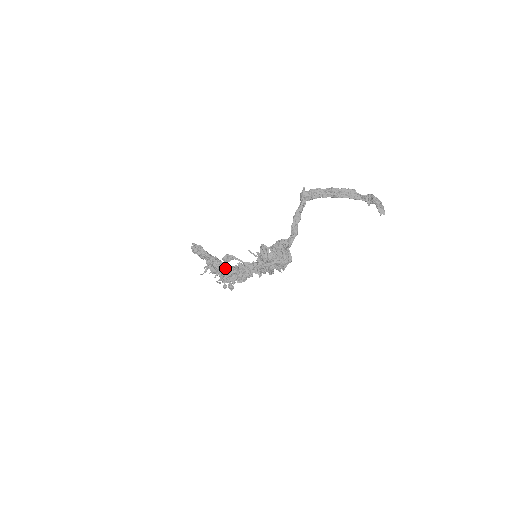
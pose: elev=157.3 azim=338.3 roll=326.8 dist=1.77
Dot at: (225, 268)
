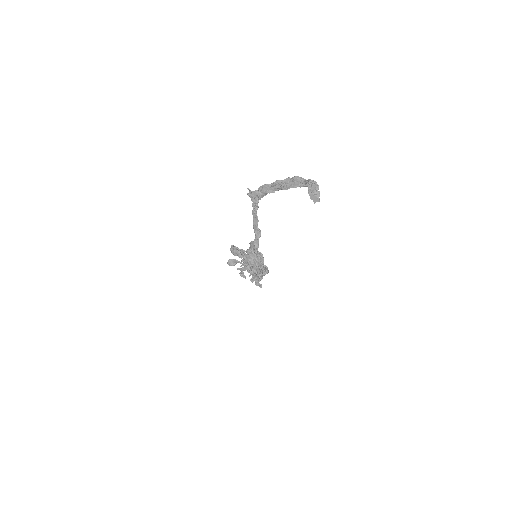
Dot at: occluded
